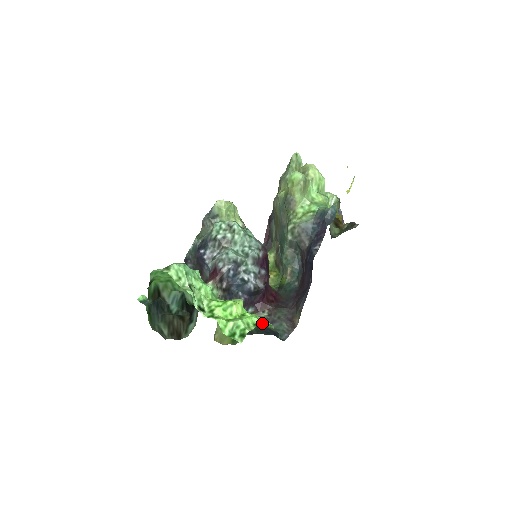
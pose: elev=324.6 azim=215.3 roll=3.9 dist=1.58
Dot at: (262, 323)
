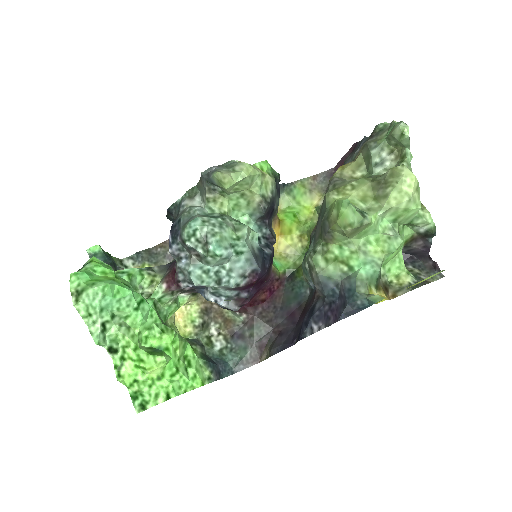
Dot at: (201, 366)
